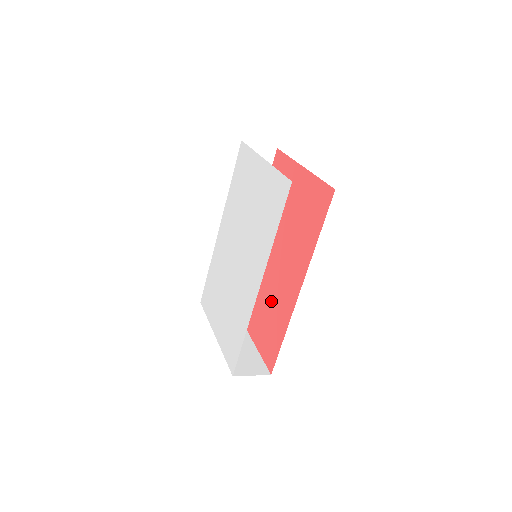
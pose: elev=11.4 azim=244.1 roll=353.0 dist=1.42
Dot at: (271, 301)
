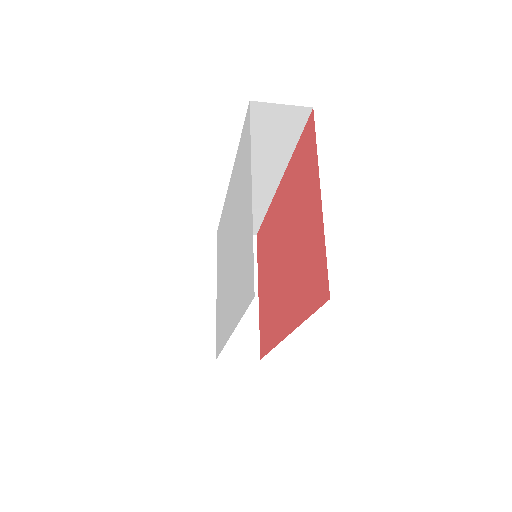
Dot at: (272, 297)
